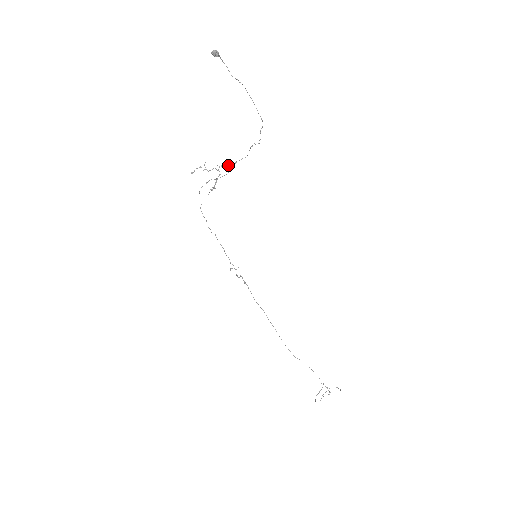
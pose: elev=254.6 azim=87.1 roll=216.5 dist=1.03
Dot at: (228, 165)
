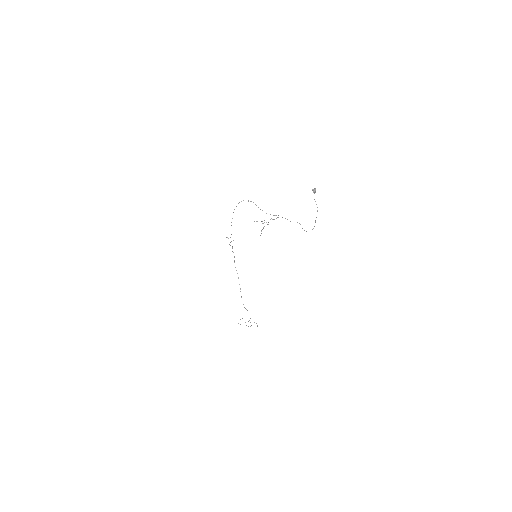
Dot at: occluded
